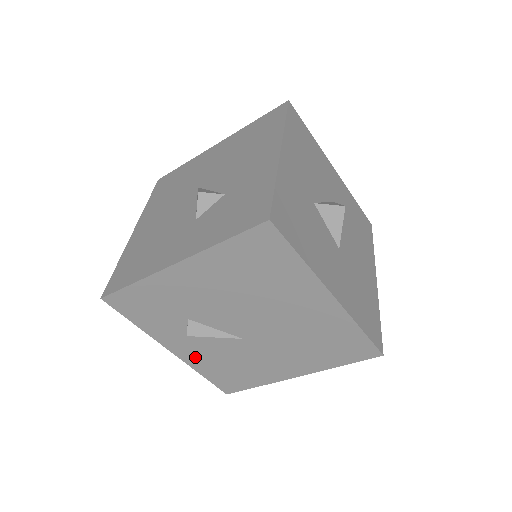
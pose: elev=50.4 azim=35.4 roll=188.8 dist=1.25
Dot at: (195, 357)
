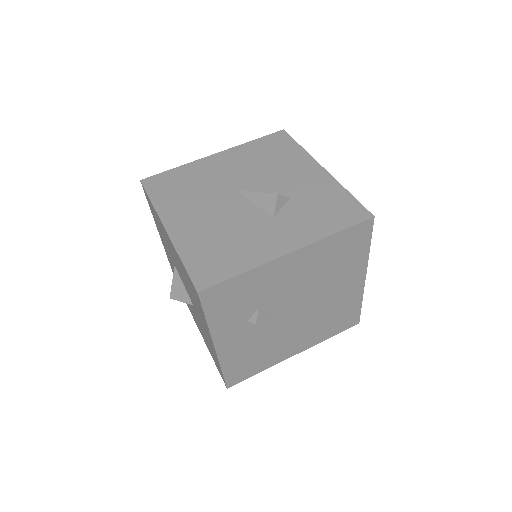
Dot at: (232, 350)
